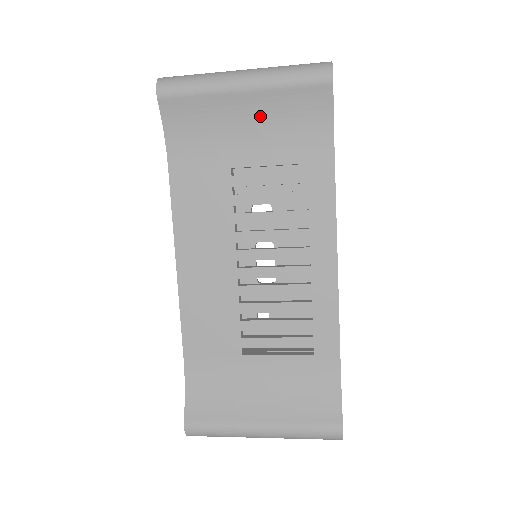
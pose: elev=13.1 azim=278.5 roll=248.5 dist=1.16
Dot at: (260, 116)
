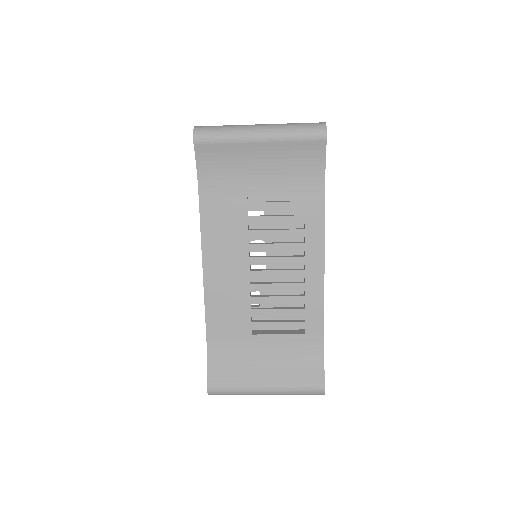
Dot at: (271, 160)
